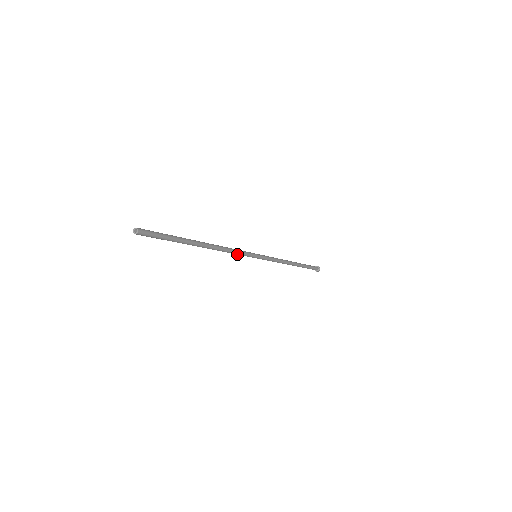
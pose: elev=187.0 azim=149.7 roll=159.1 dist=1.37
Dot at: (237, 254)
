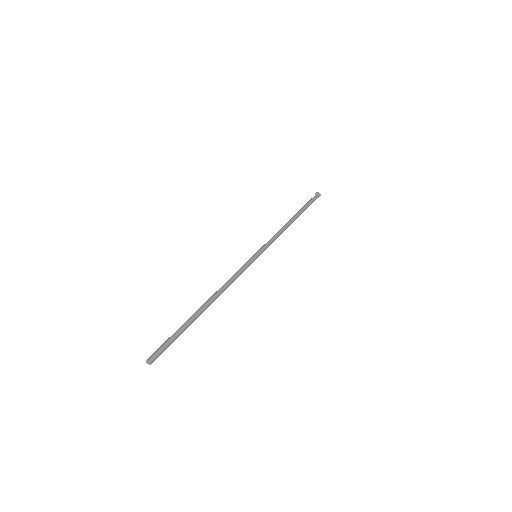
Dot at: (237, 275)
